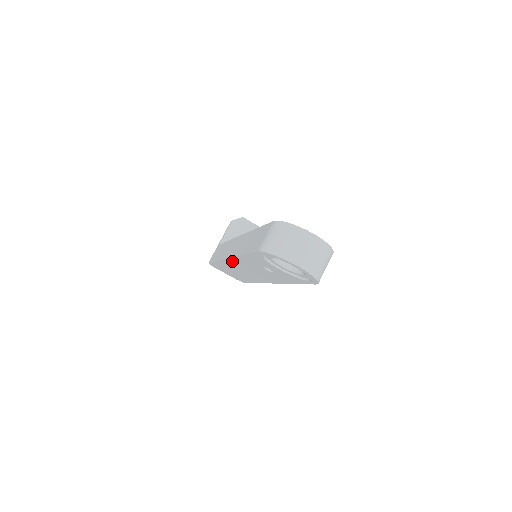
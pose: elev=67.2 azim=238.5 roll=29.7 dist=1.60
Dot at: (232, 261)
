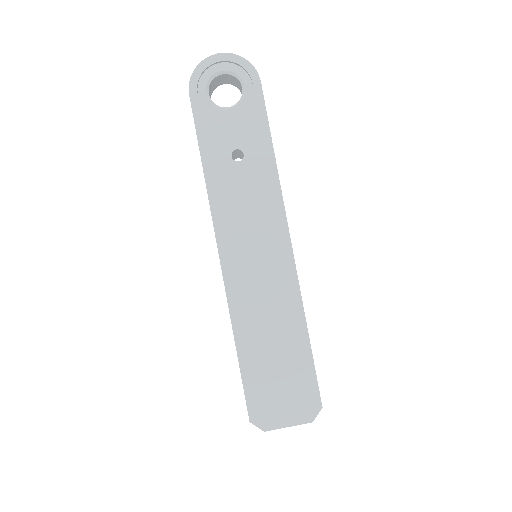
Dot at: (225, 249)
